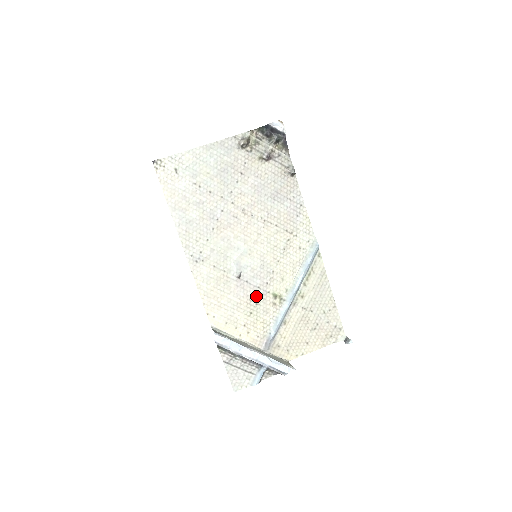
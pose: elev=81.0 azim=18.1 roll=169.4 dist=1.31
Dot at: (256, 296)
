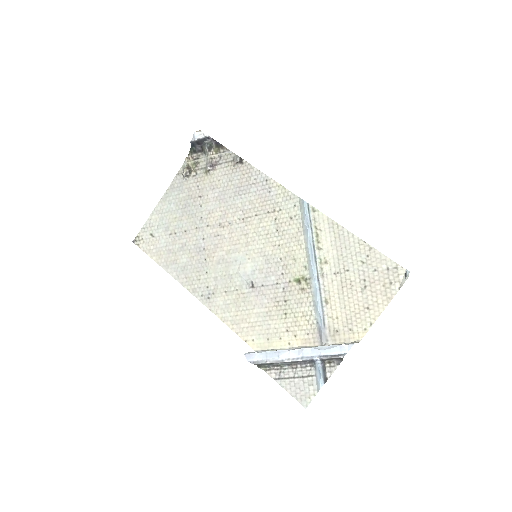
Dot at: (280, 294)
